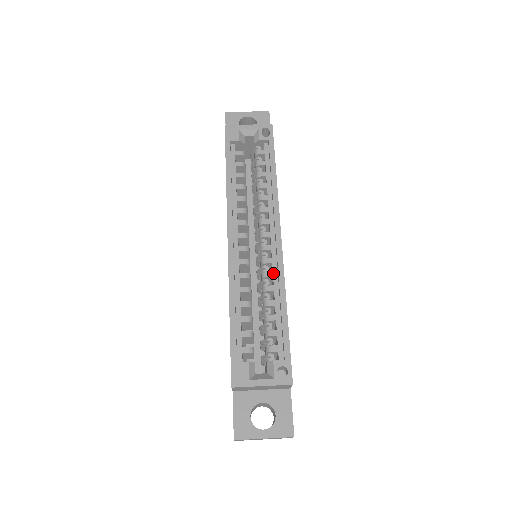
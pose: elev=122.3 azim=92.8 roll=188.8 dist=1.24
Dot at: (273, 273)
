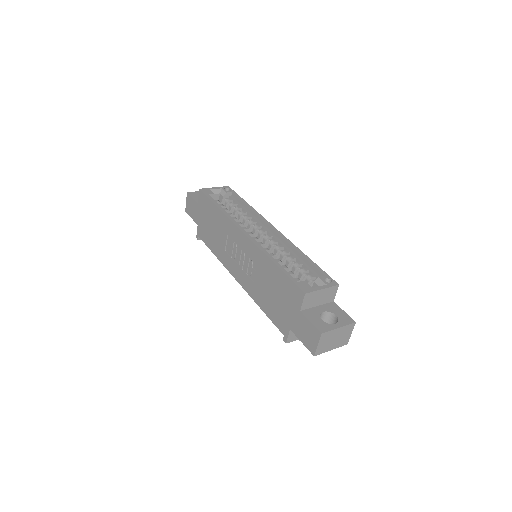
Dot at: (283, 245)
